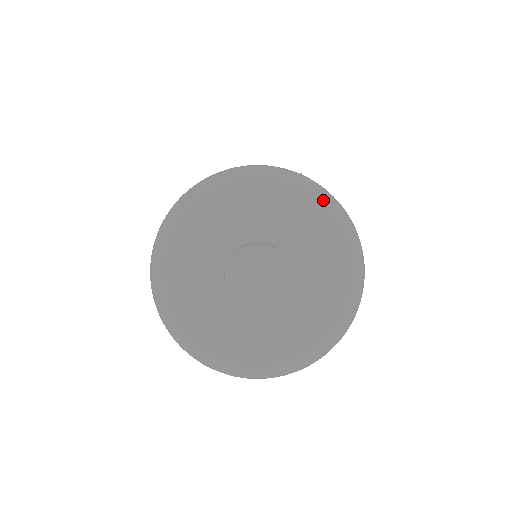
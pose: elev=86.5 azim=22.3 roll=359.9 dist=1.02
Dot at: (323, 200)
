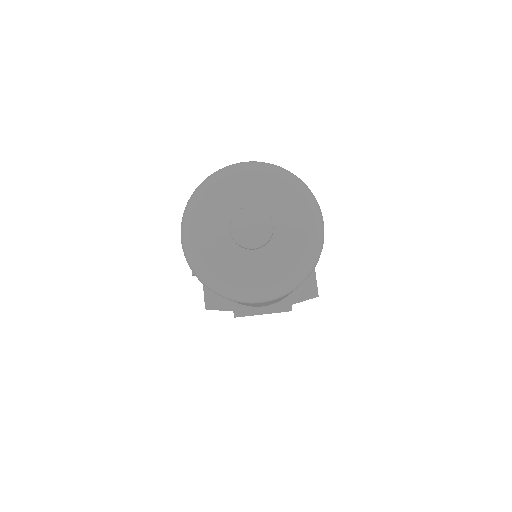
Dot at: (306, 194)
